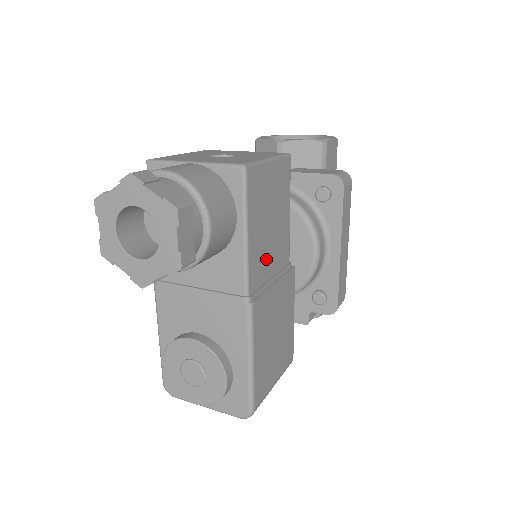
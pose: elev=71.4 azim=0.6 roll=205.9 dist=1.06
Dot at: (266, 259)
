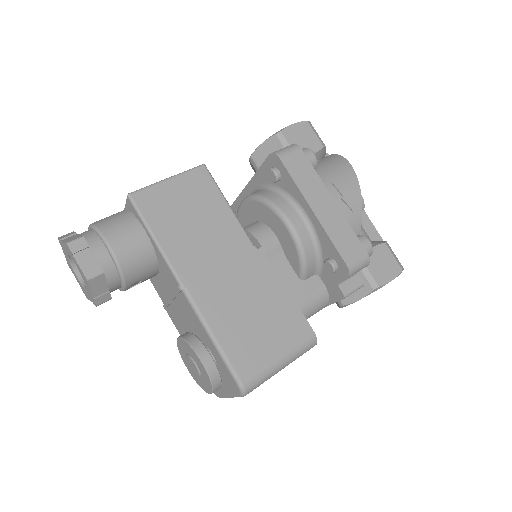
Dot at: (201, 251)
